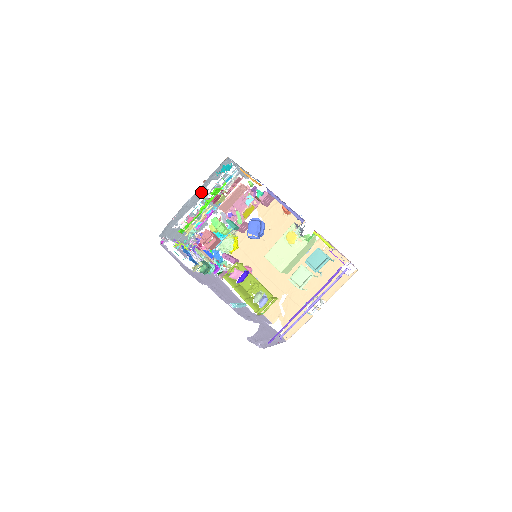
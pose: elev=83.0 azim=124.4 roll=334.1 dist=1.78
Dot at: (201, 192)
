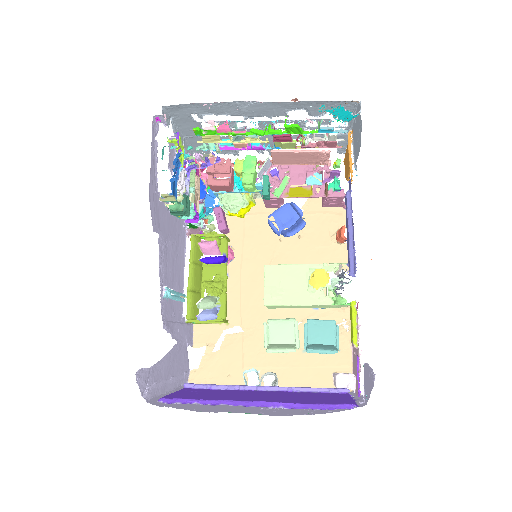
Dot at: (275, 109)
